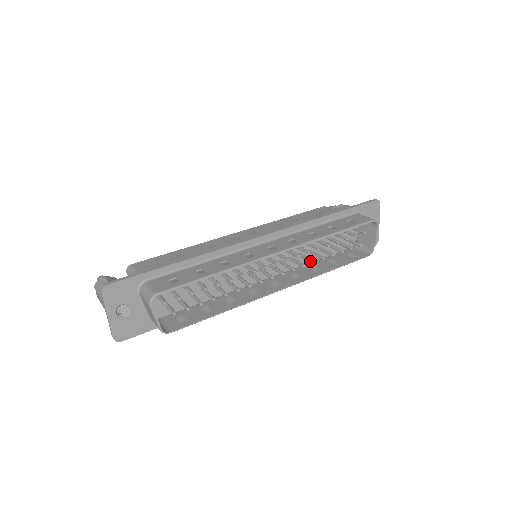
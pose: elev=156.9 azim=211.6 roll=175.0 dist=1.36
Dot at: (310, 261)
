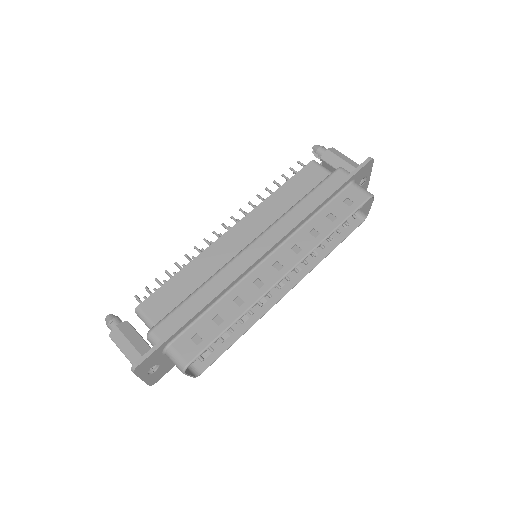
Dot at: (311, 254)
